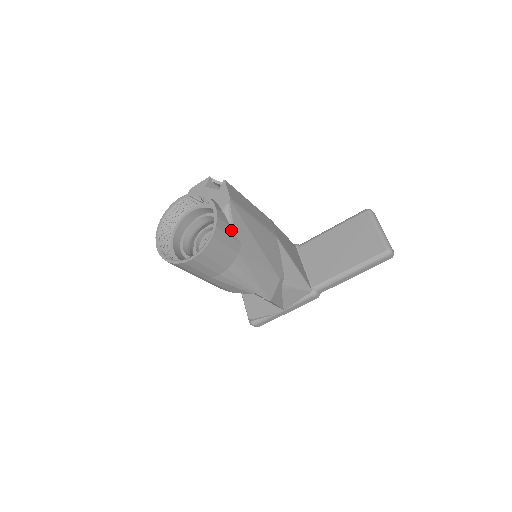
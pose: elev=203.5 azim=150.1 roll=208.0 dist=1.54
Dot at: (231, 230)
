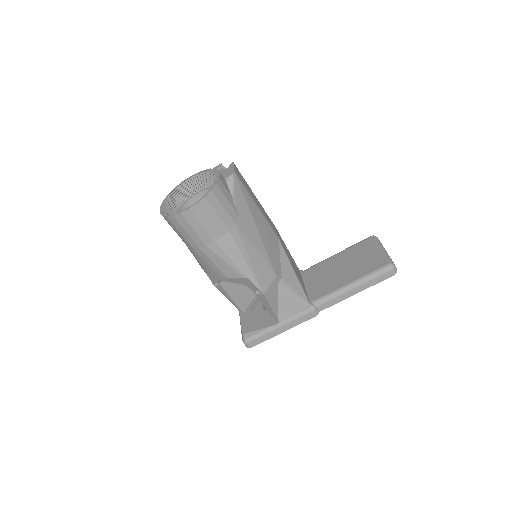
Dot at: (231, 198)
